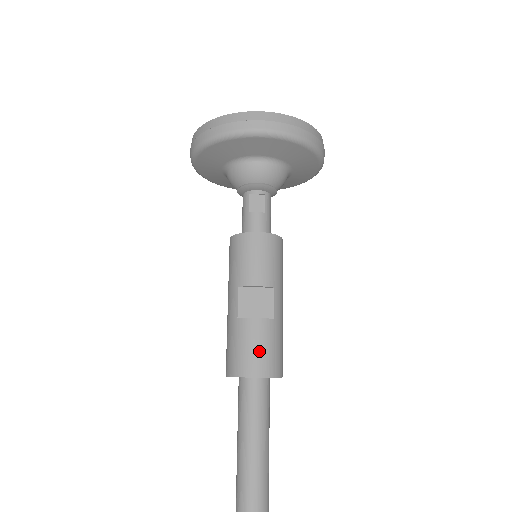
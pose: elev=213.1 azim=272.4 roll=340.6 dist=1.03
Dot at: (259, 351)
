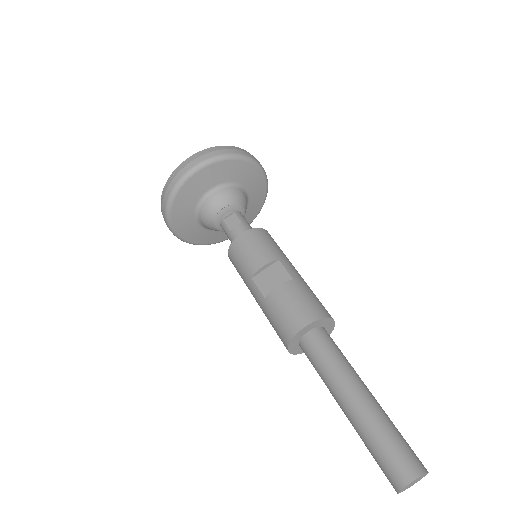
Dot at: (295, 307)
